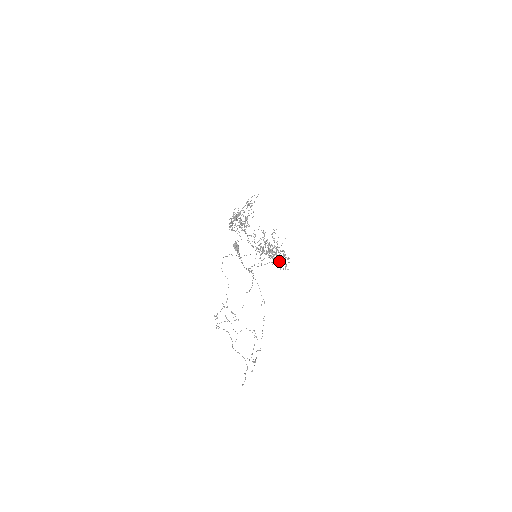
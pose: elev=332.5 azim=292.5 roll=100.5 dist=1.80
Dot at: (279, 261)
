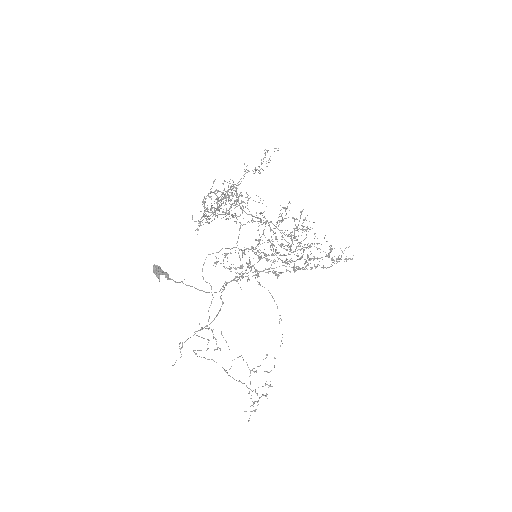
Dot at: occluded
